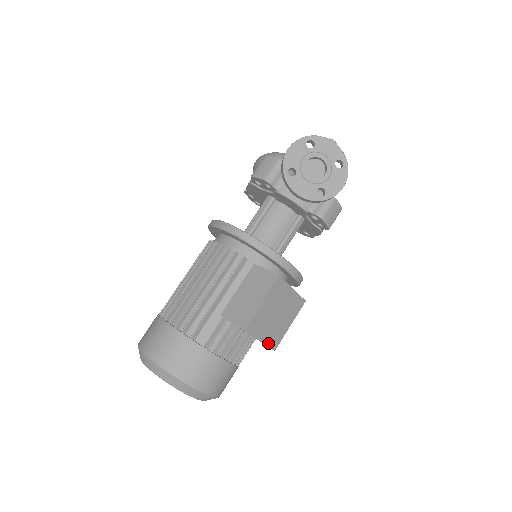
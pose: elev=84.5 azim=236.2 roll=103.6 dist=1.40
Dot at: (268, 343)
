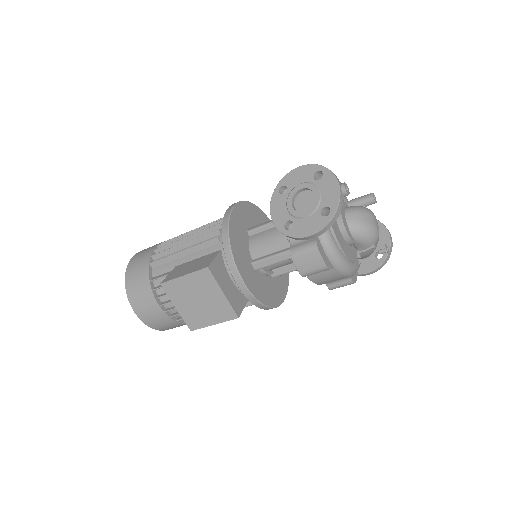
Dot at: (185, 317)
